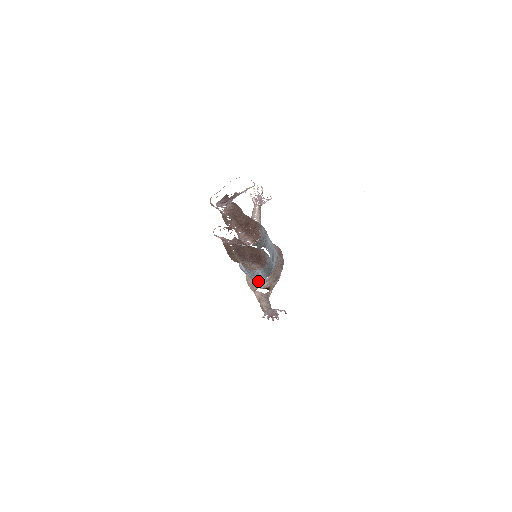
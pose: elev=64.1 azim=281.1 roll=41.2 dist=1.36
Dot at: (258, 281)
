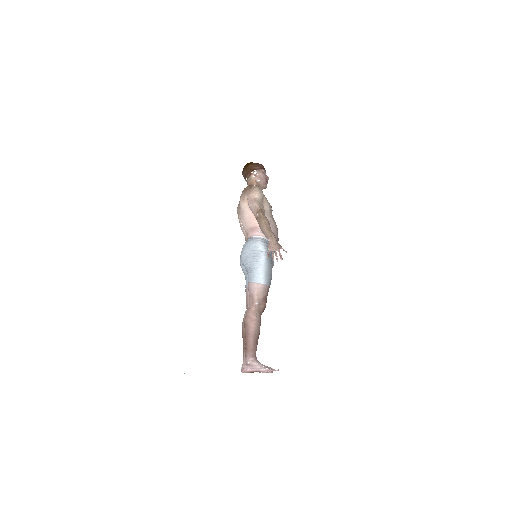
Dot at: occluded
